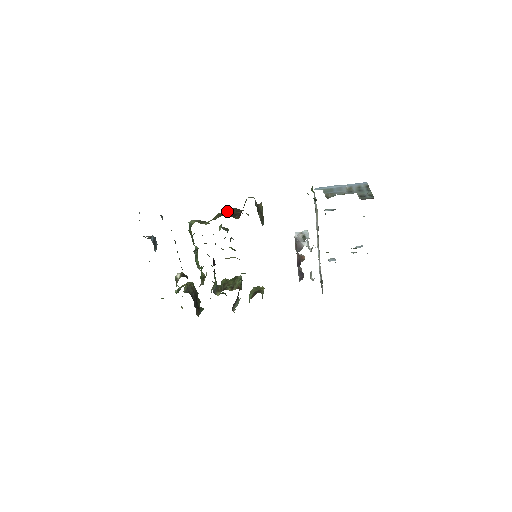
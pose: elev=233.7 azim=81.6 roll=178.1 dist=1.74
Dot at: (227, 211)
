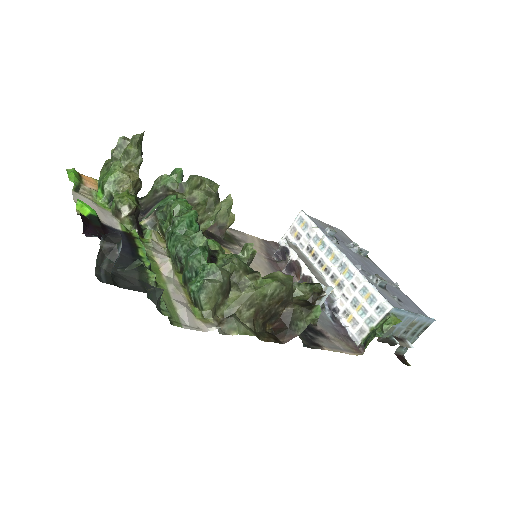
Dot at: (272, 299)
